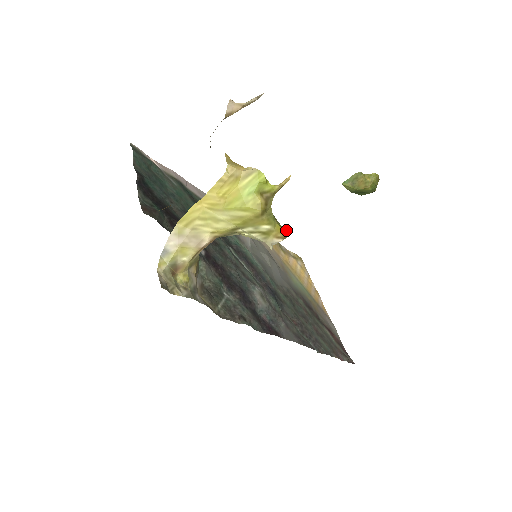
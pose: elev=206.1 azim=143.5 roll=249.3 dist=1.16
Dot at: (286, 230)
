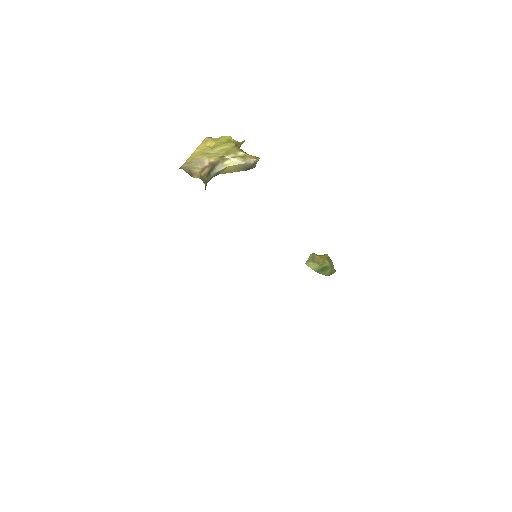
Dot at: (256, 158)
